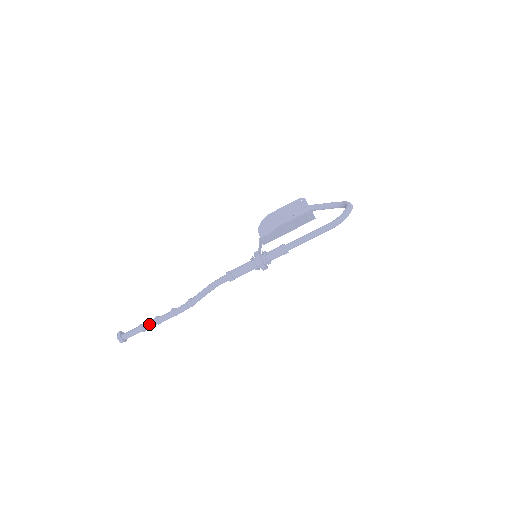
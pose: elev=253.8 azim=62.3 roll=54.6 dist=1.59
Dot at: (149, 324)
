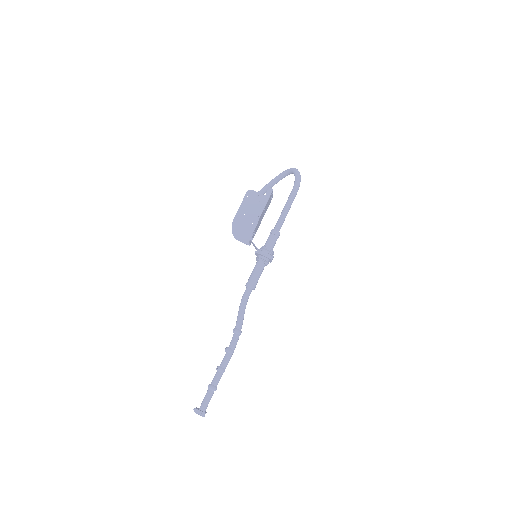
Dot at: (217, 379)
